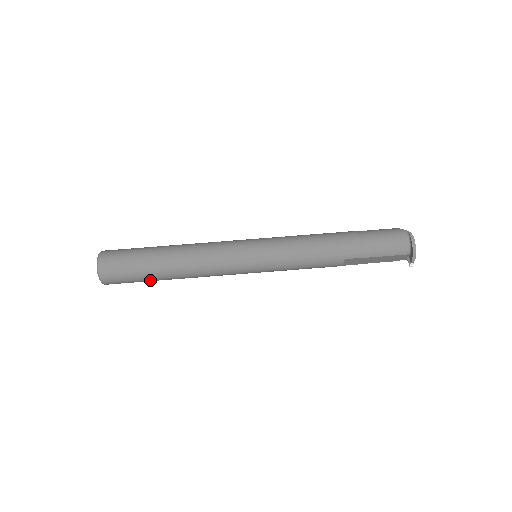
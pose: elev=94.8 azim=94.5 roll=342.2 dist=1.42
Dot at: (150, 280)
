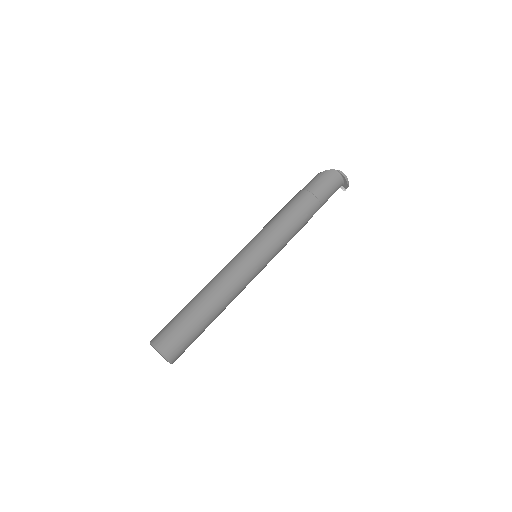
Dot at: occluded
